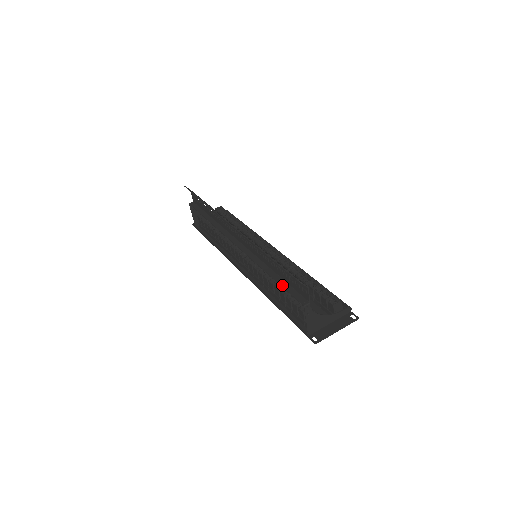
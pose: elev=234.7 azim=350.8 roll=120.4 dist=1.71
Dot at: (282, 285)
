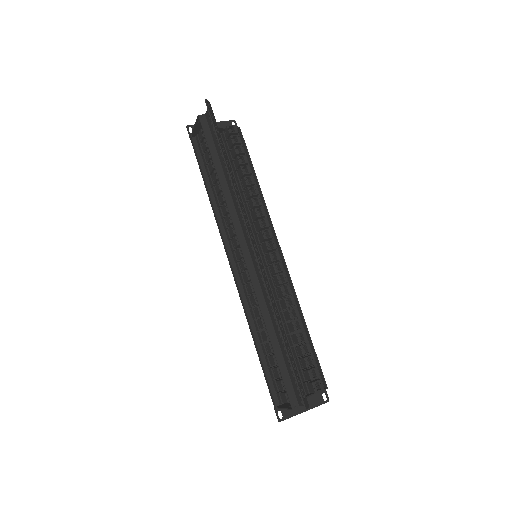
Dot at: (279, 364)
